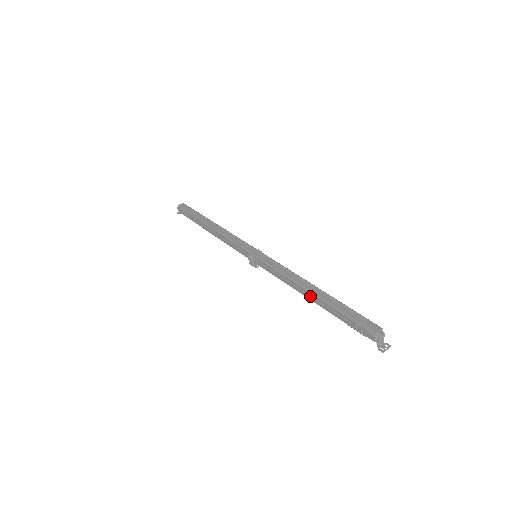
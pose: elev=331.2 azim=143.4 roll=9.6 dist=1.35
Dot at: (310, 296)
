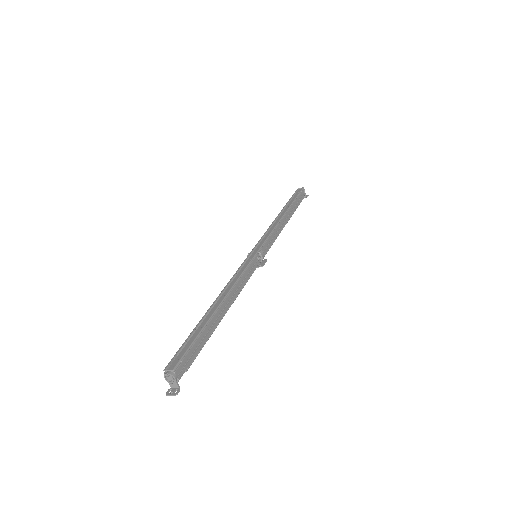
Dot at: occluded
